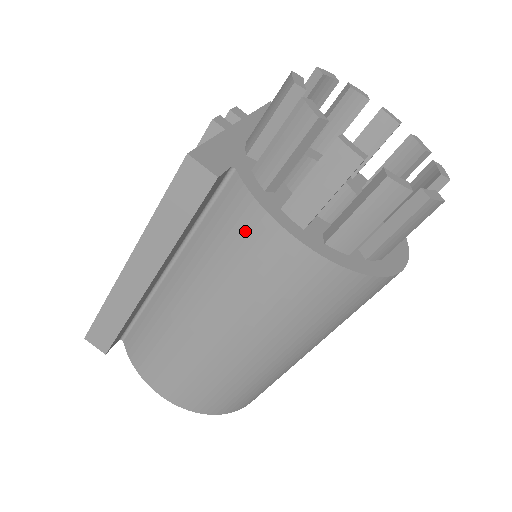
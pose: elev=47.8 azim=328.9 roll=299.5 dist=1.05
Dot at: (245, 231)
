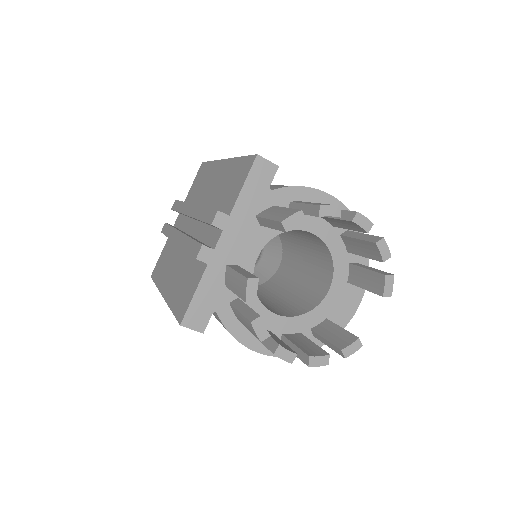
Dot at: occluded
